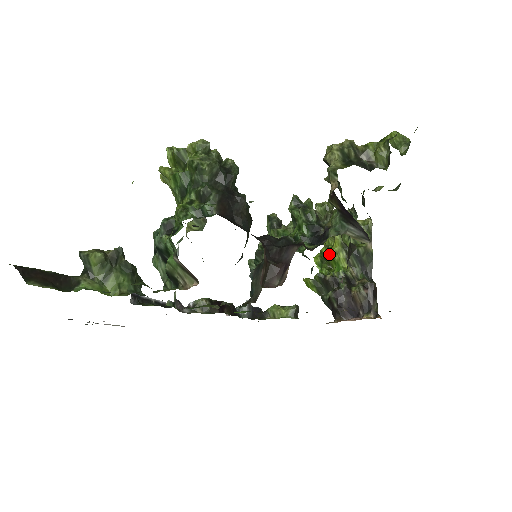
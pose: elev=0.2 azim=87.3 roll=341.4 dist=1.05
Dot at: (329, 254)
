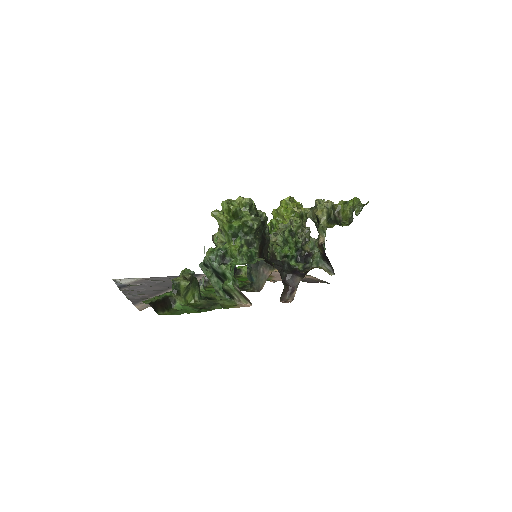
Dot at: occluded
